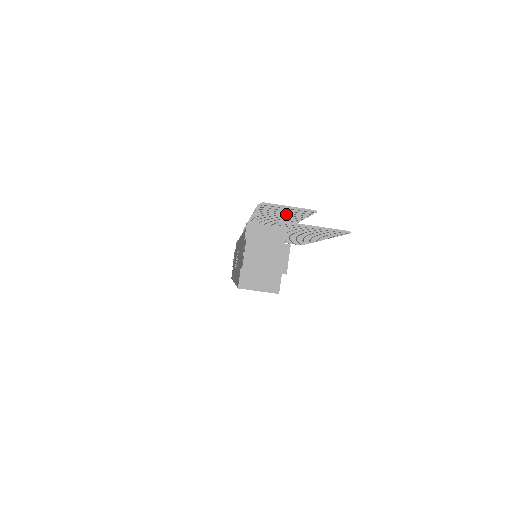
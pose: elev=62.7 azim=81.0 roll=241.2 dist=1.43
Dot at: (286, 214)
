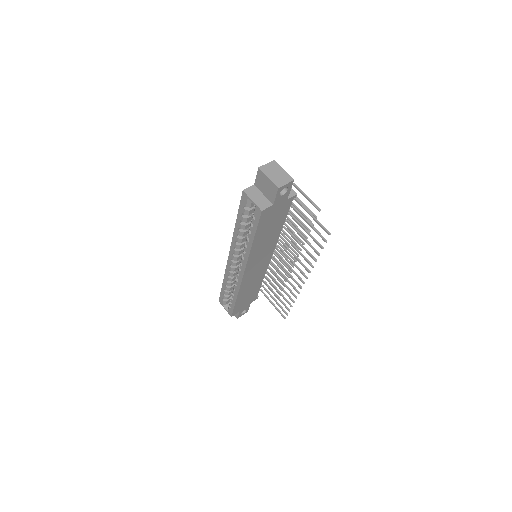
Dot at: (299, 220)
